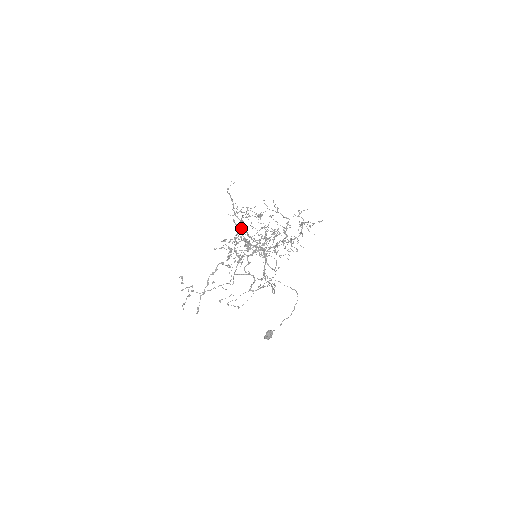
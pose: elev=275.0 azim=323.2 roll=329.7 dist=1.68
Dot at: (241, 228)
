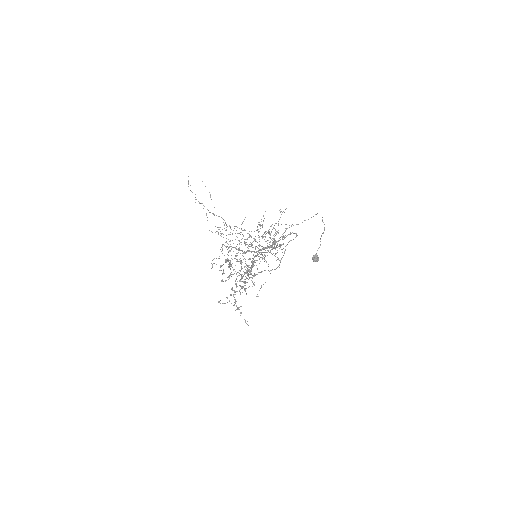
Dot at: (226, 262)
